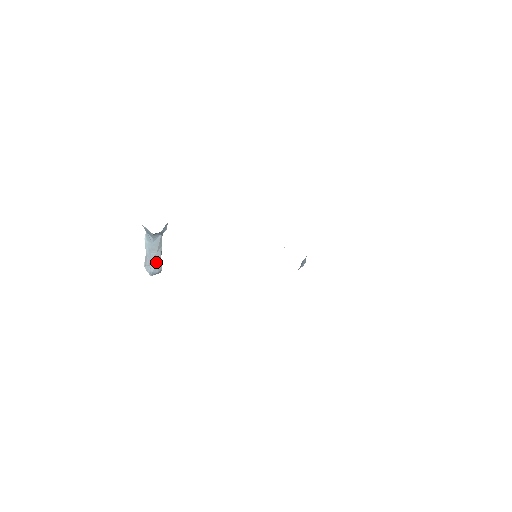
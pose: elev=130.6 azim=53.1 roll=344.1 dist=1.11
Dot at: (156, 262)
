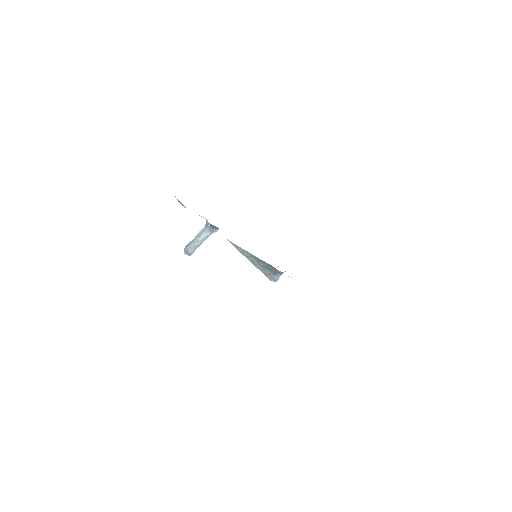
Dot at: (195, 245)
